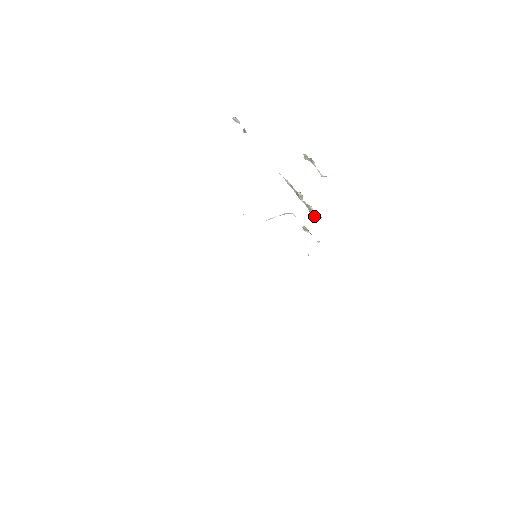
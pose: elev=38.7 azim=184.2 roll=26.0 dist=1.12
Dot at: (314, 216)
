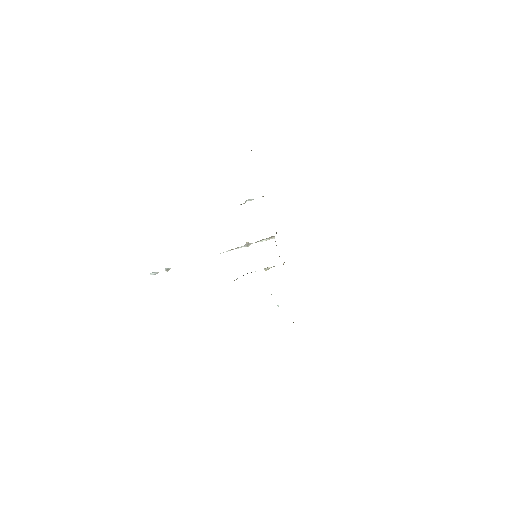
Dot at: (271, 237)
